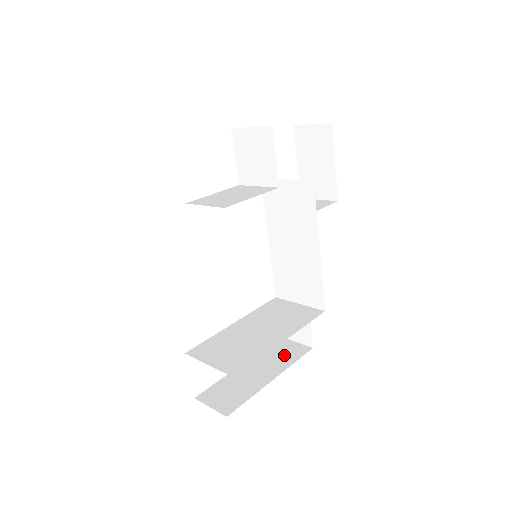
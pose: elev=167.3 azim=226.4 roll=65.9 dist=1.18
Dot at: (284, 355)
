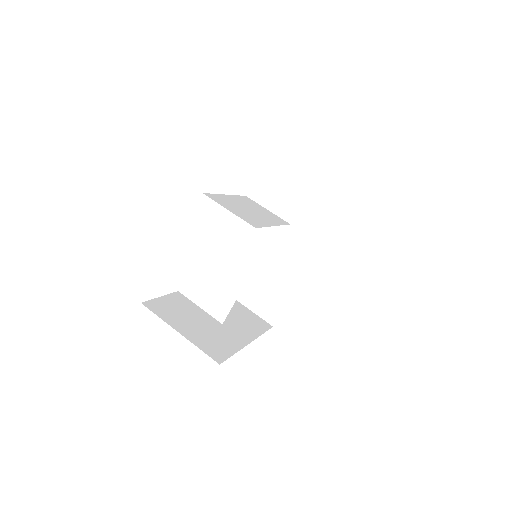
Dot at: occluded
